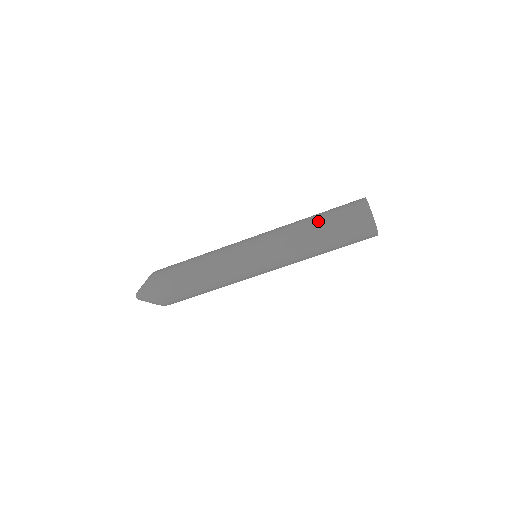
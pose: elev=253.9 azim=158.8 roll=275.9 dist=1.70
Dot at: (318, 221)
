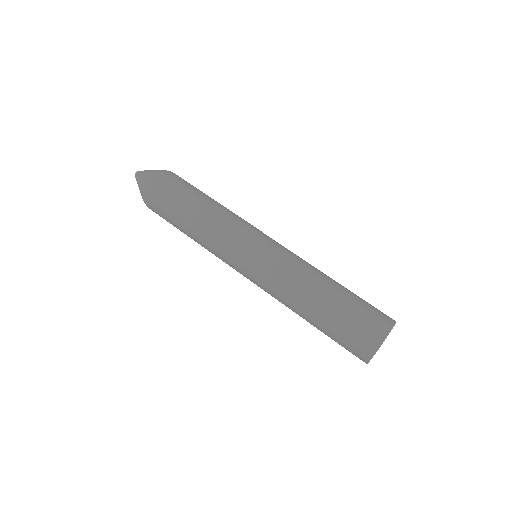
Dot at: (334, 292)
